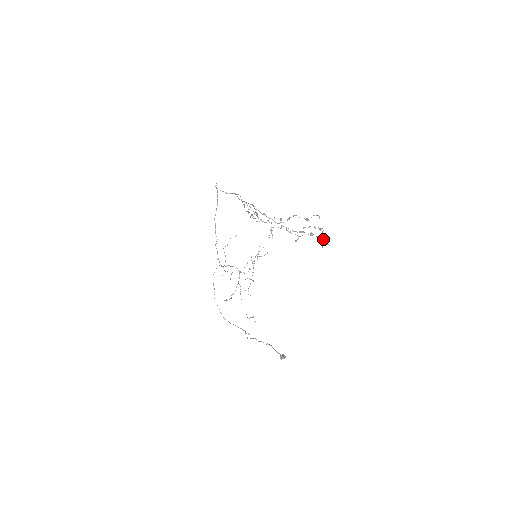
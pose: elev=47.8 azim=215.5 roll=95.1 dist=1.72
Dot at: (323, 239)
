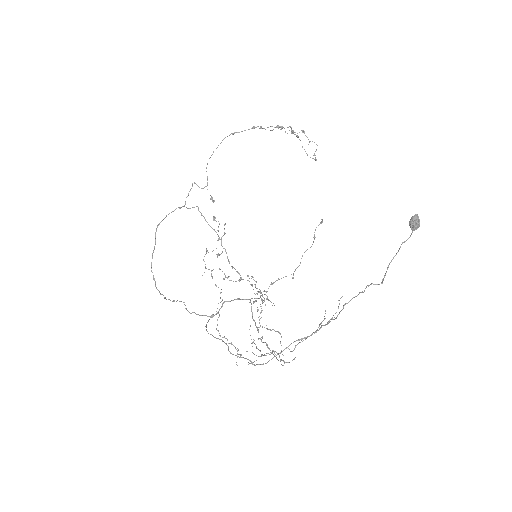
Dot at: occluded
